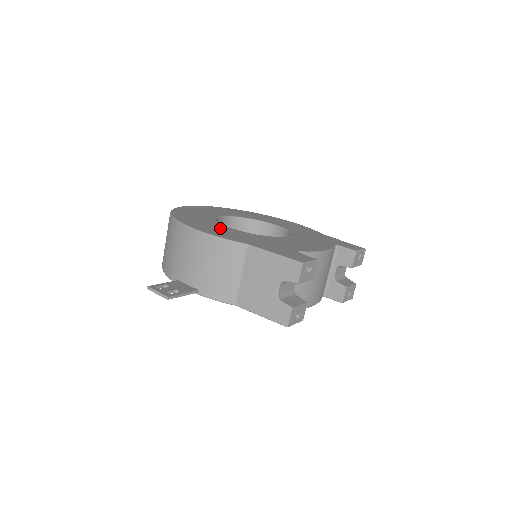
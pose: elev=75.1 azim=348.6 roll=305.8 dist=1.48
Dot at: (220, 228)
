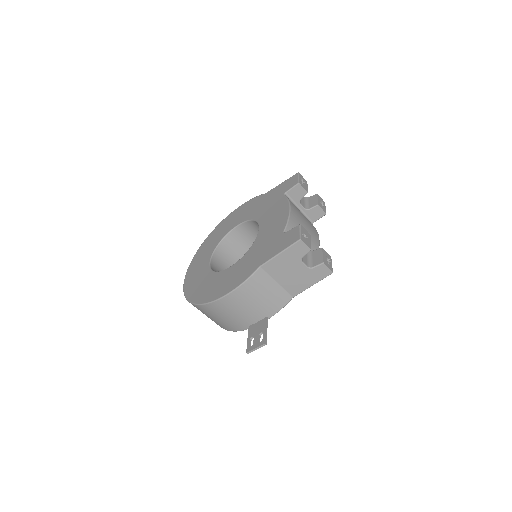
Dot at: (229, 275)
